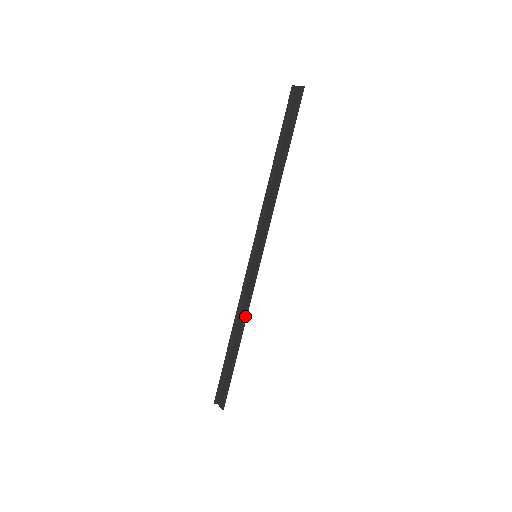
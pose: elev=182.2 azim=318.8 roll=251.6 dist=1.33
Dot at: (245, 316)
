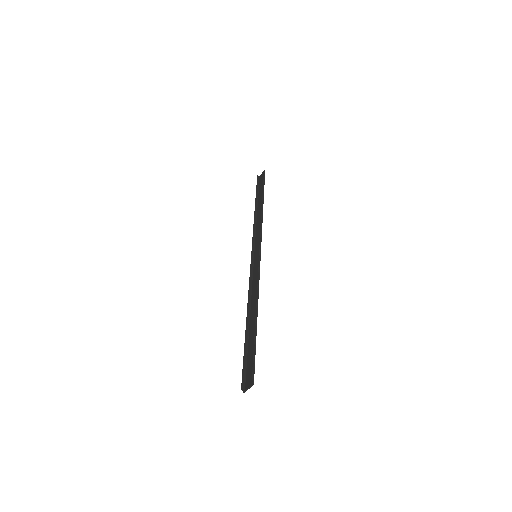
Dot at: (257, 293)
